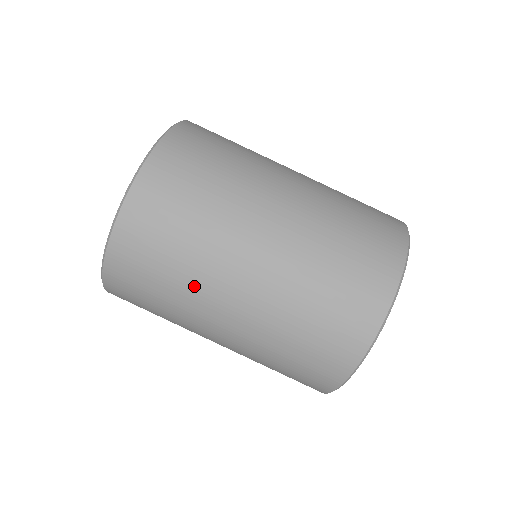
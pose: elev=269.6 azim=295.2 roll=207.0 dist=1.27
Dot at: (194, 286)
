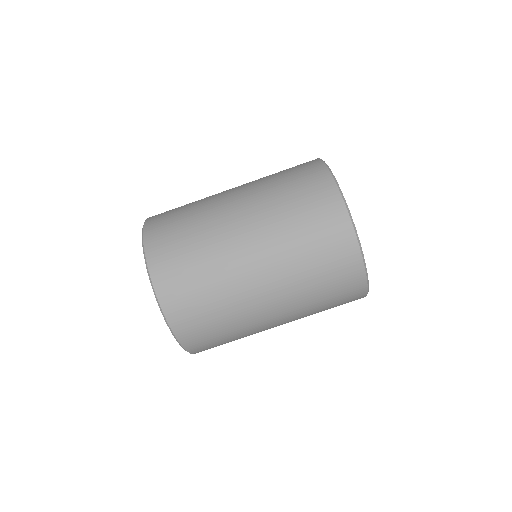
Dot at: (247, 328)
